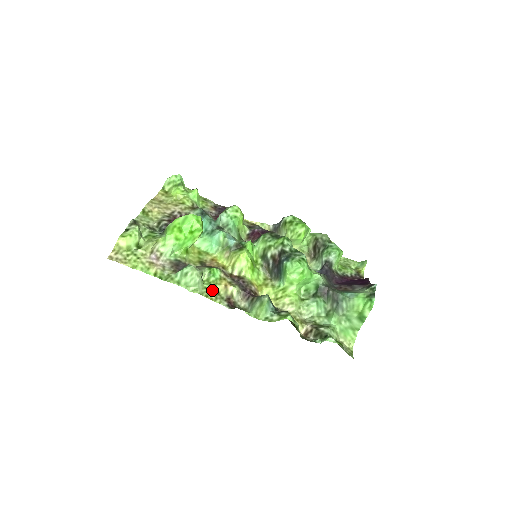
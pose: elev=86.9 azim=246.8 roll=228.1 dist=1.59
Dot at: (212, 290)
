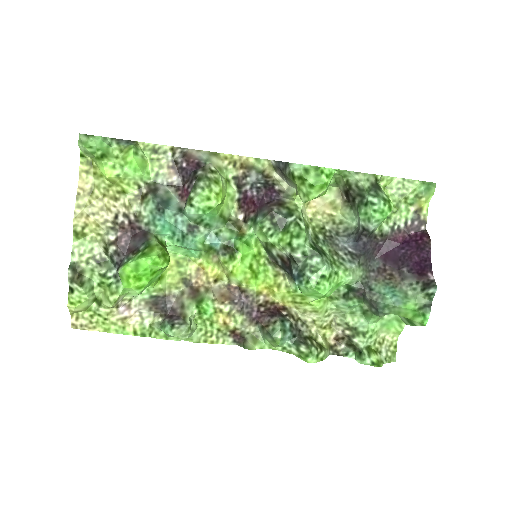
Dot at: (209, 329)
